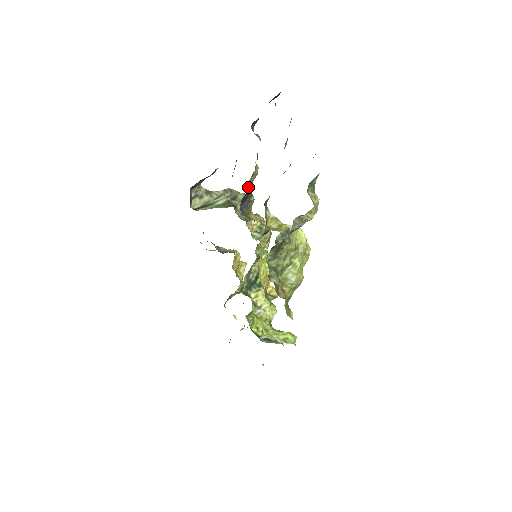
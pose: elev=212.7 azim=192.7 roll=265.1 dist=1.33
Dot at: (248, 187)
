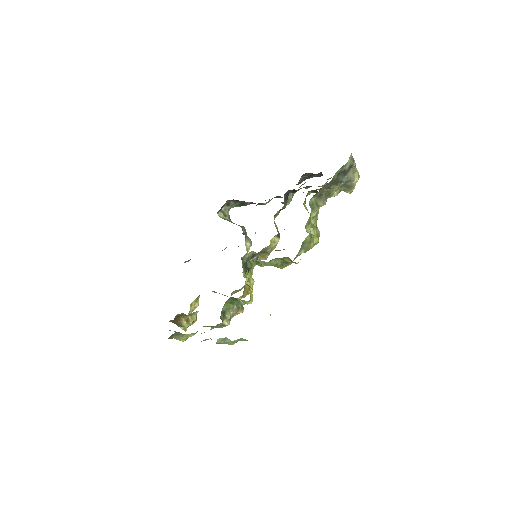
Dot at: (288, 197)
